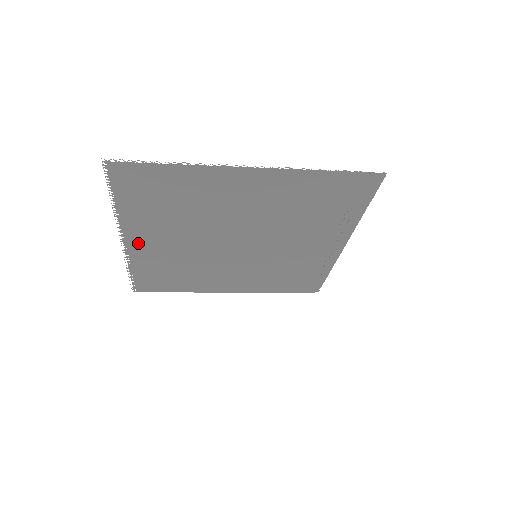
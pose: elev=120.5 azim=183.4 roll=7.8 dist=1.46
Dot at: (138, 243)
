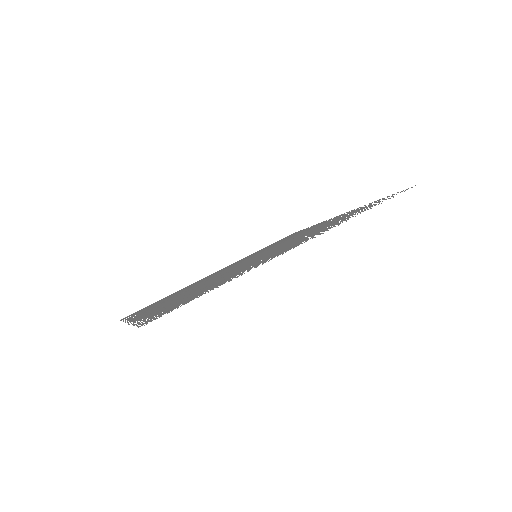
Dot at: occluded
